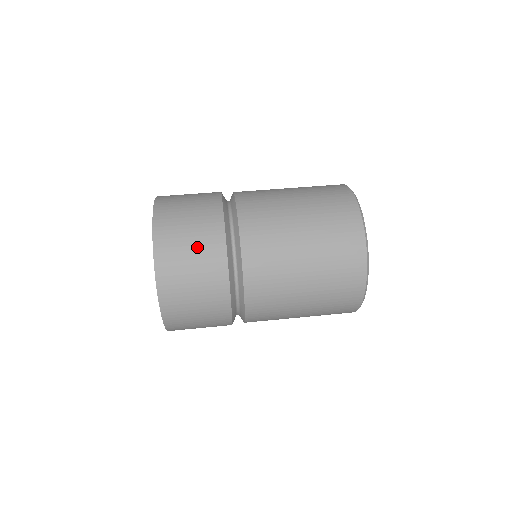
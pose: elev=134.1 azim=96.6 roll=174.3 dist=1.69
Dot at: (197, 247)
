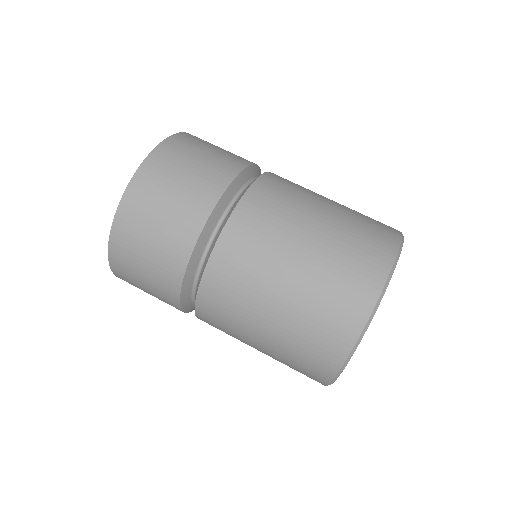
Dot at: (154, 255)
